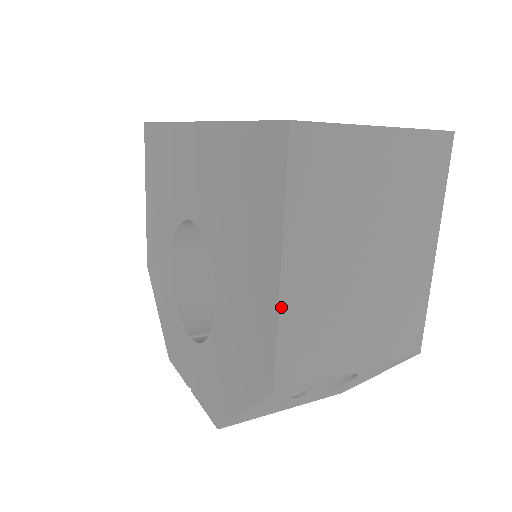
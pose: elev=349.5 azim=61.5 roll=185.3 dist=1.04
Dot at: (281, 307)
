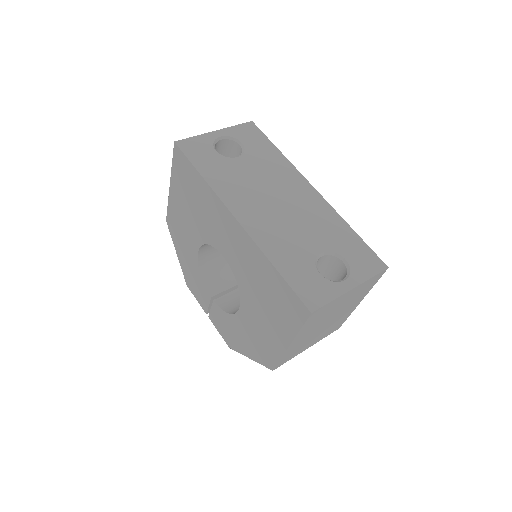
Dot at: (285, 353)
